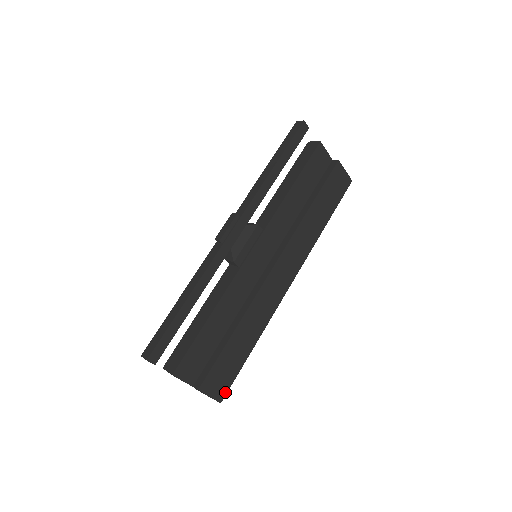
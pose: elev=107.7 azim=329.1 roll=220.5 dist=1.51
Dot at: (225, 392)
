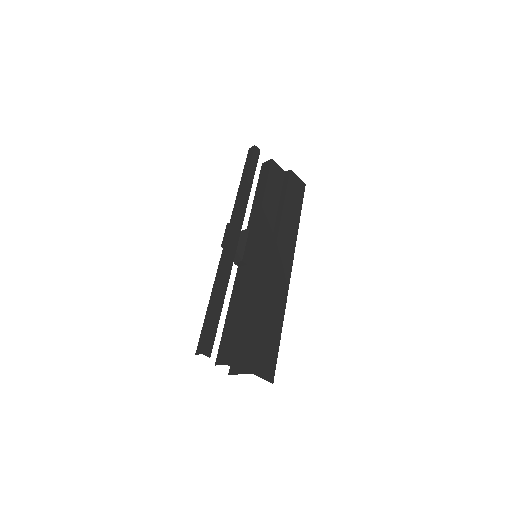
Dot at: (273, 373)
